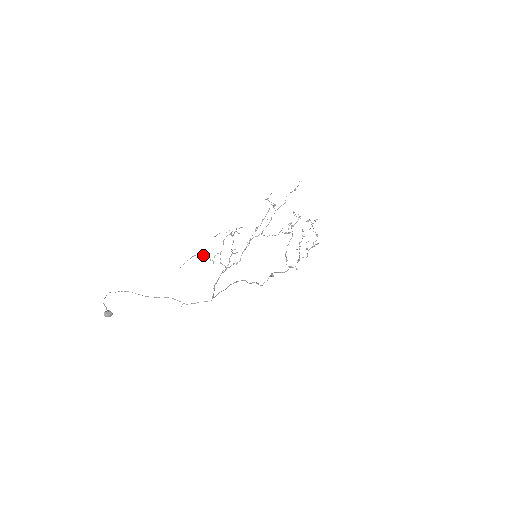
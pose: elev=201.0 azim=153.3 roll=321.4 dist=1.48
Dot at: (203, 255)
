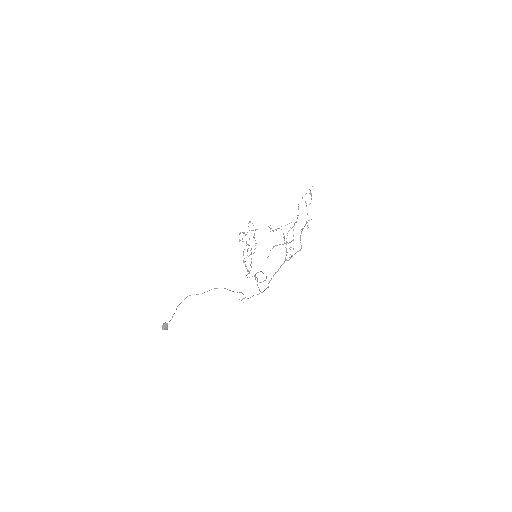
Dot at: (283, 244)
